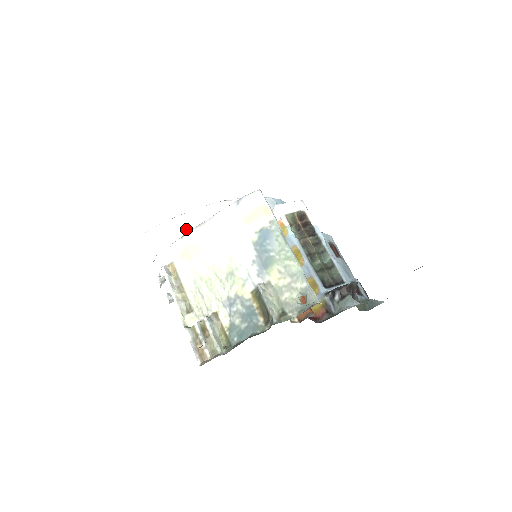
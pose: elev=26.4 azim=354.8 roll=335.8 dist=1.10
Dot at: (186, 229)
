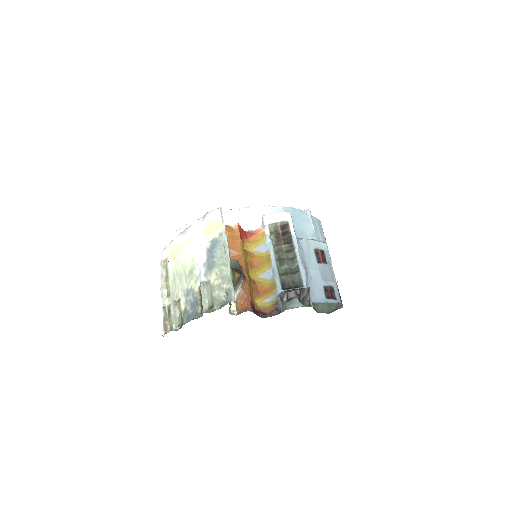
Dot at: occluded
